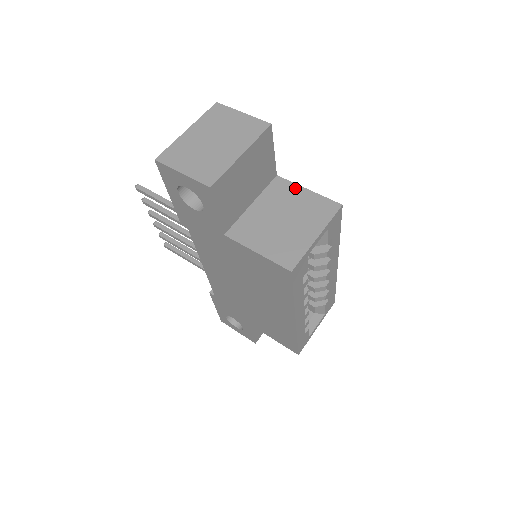
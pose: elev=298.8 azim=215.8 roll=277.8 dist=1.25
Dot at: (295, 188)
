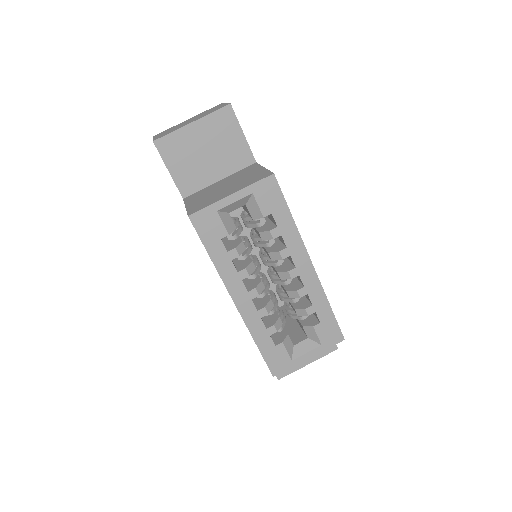
Dot at: (257, 168)
